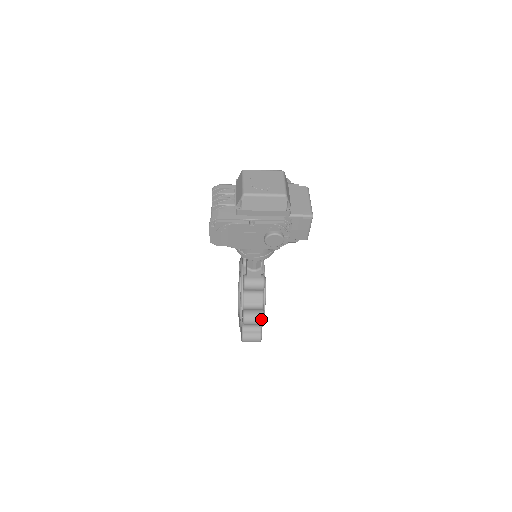
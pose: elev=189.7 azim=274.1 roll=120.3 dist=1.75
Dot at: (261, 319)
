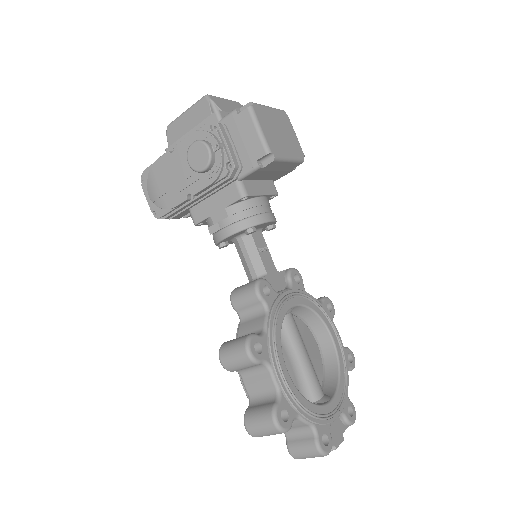
Dot at: (243, 343)
